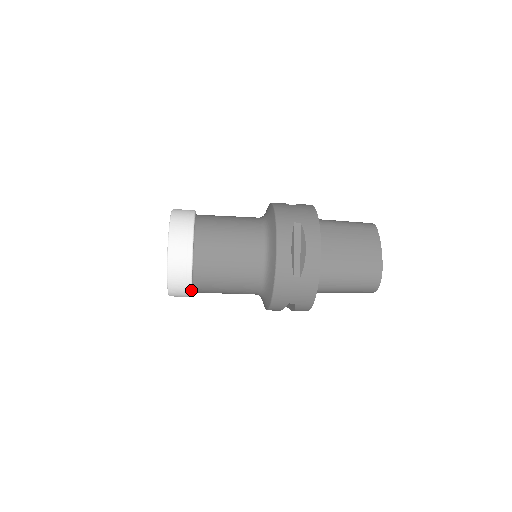
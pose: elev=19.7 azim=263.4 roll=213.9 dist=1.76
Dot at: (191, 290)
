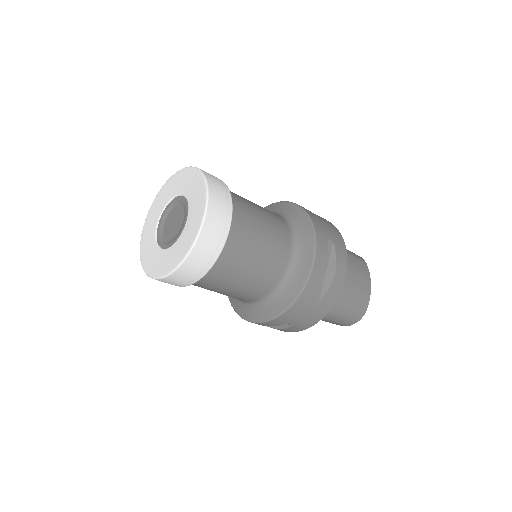
Dot at: (195, 282)
